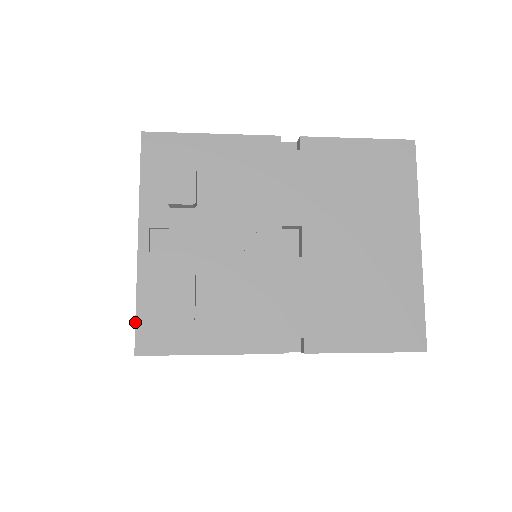
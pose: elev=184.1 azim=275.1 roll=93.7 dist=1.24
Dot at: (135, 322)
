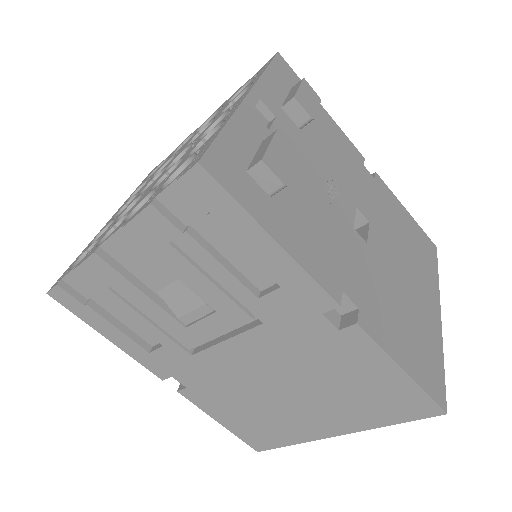
Dot at: (214, 139)
